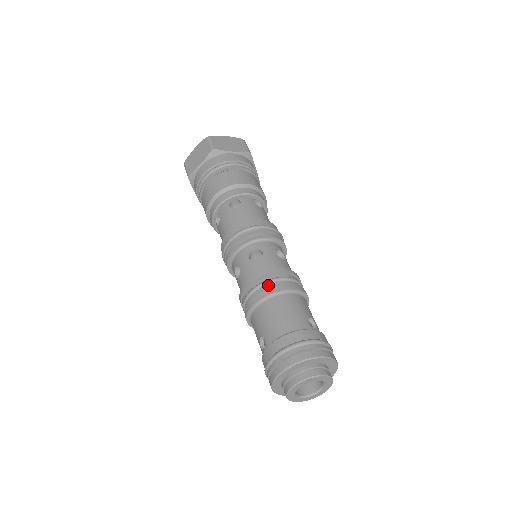
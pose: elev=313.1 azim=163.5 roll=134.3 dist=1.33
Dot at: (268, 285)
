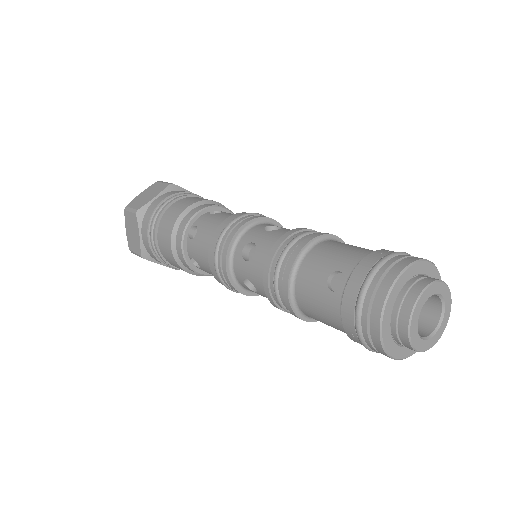
Dot at: (311, 234)
